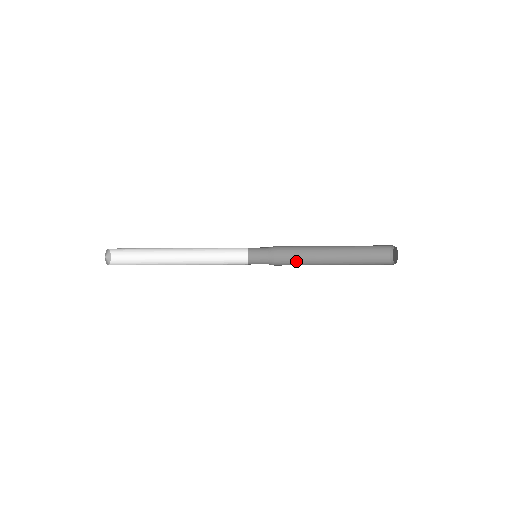
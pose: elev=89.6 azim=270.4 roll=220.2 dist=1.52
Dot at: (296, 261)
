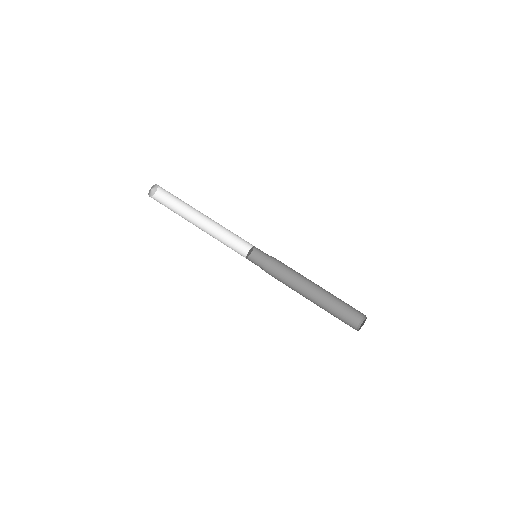
Dot at: (282, 282)
